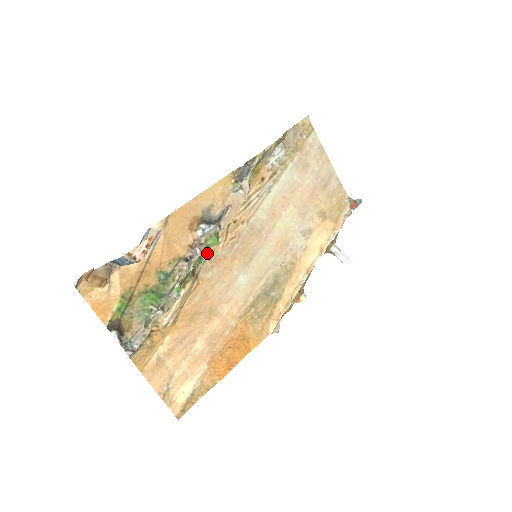
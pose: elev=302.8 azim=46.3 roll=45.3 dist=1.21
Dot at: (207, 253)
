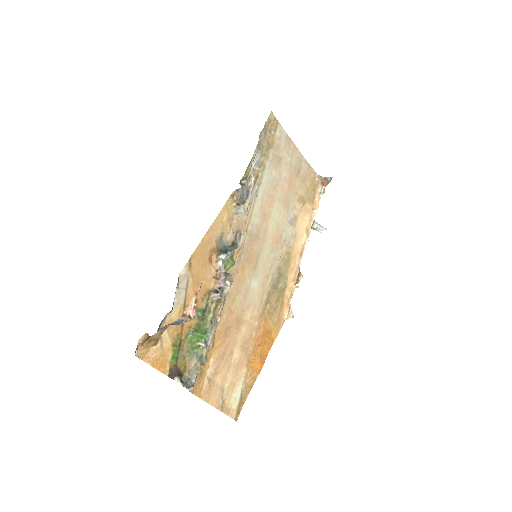
Dot at: occluded
